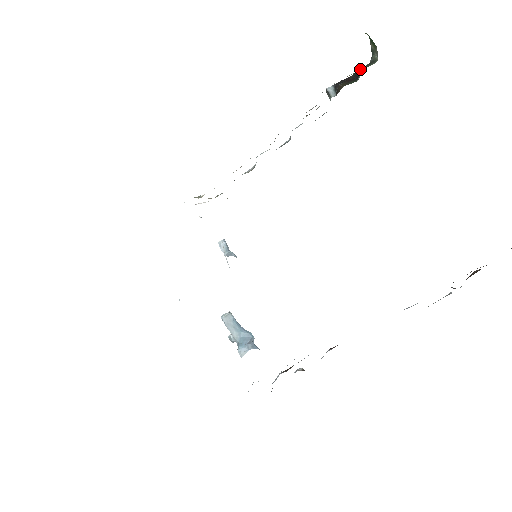
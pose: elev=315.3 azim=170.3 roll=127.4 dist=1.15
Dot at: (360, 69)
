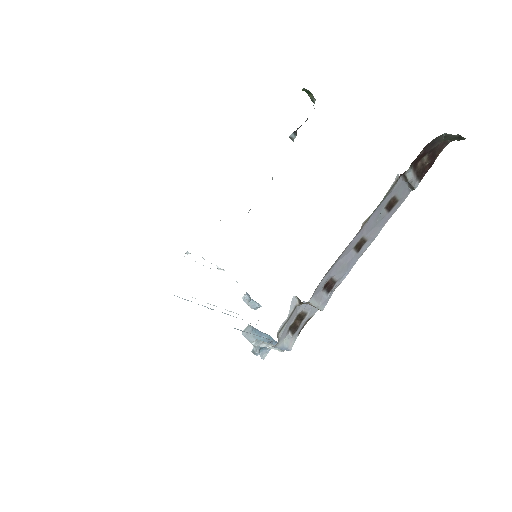
Dot at: occluded
